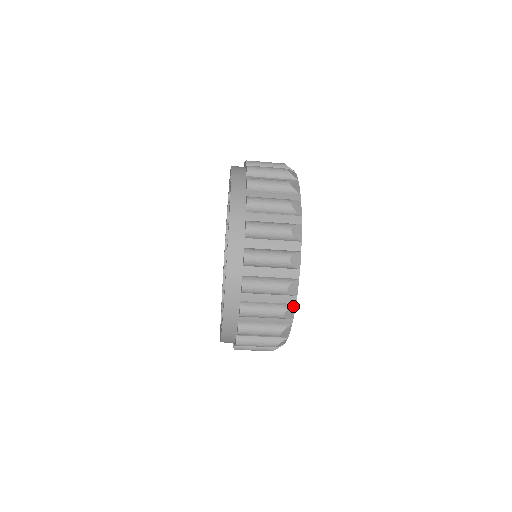
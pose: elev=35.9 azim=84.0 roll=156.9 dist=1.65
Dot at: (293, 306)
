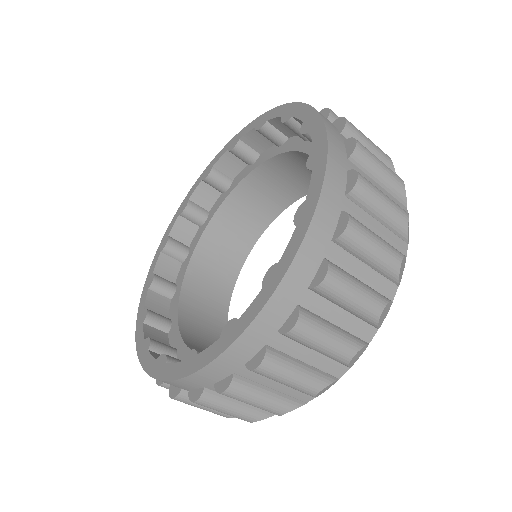
Dot at: (335, 381)
